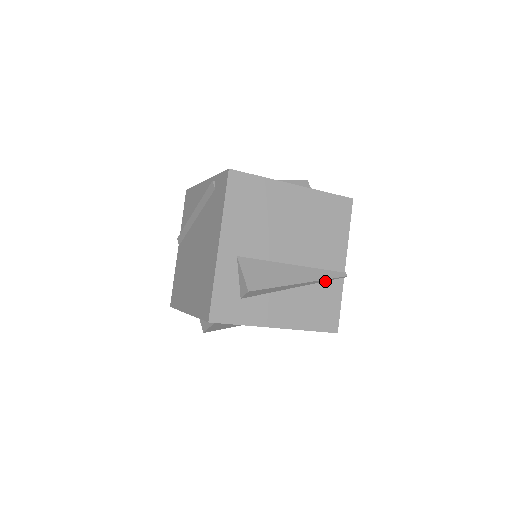
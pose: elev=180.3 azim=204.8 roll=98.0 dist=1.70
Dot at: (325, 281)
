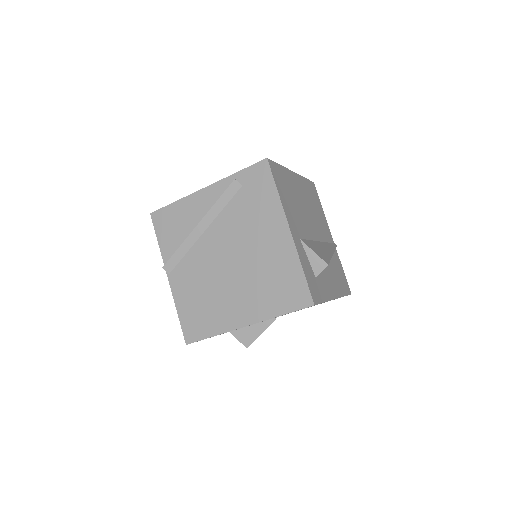
Dot at: occluded
